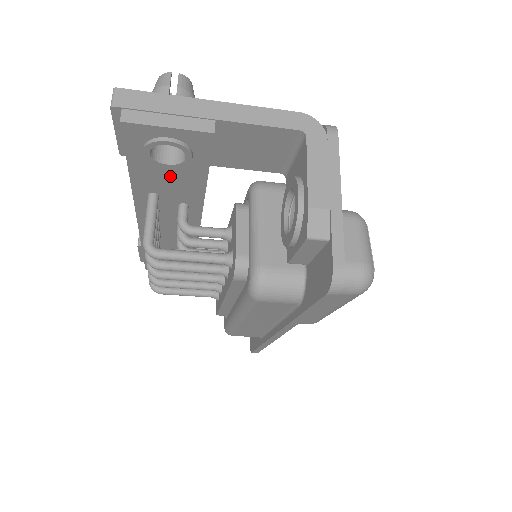
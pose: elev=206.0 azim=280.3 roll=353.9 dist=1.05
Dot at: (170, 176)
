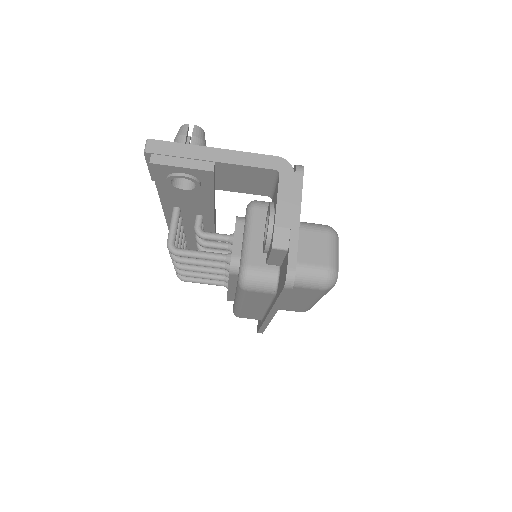
Dot at: (187, 196)
